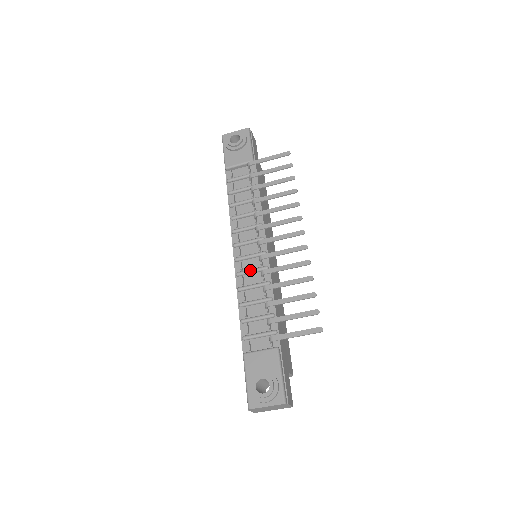
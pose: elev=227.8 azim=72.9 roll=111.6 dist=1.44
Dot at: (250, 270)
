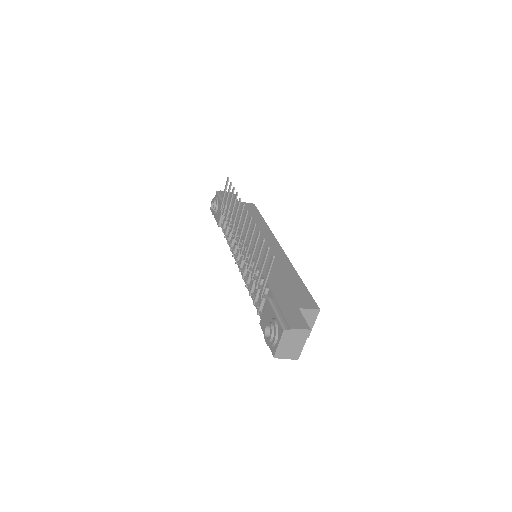
Dot at: occluded
